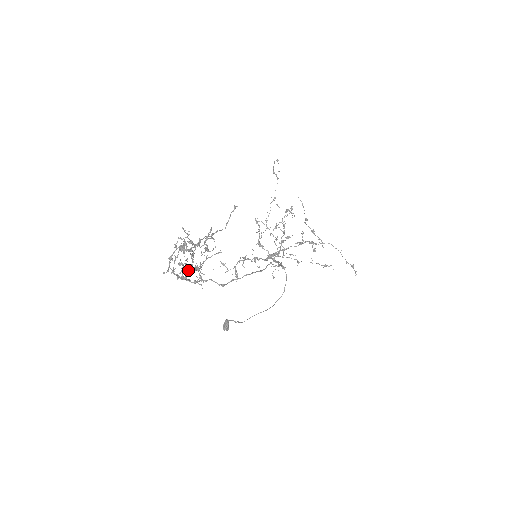
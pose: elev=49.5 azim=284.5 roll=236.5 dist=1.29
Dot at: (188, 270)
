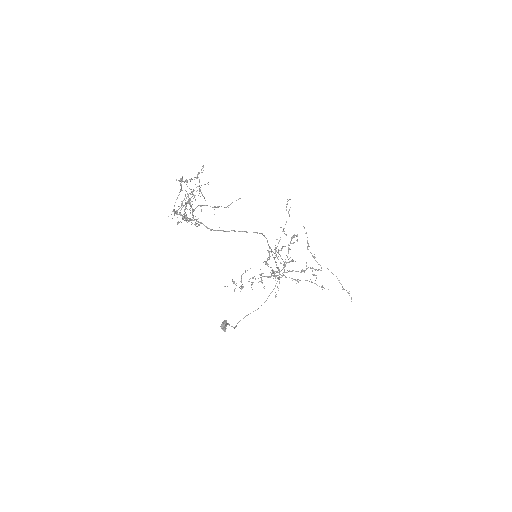
Dot at: (187, 218)
